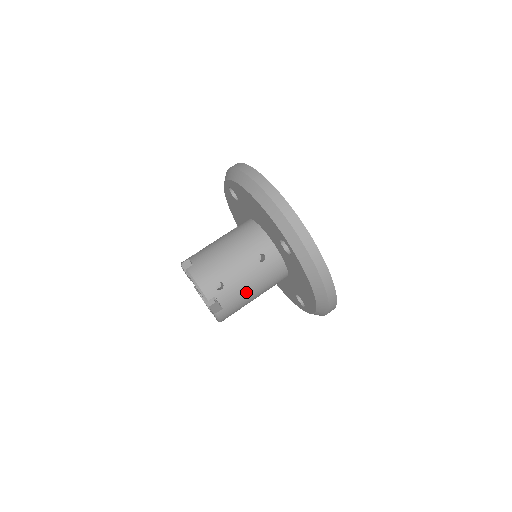
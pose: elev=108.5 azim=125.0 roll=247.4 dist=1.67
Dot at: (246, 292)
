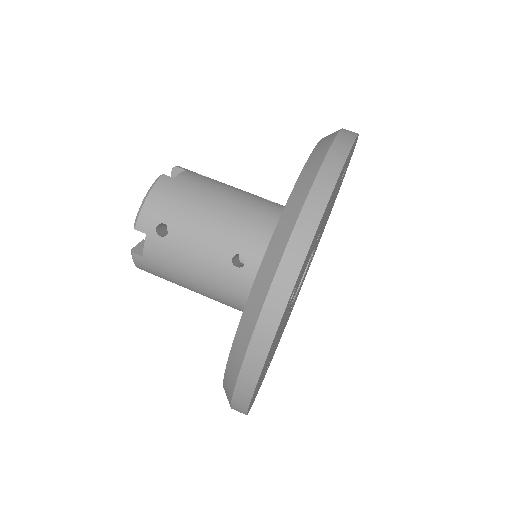
Dot at: (184, 273)
